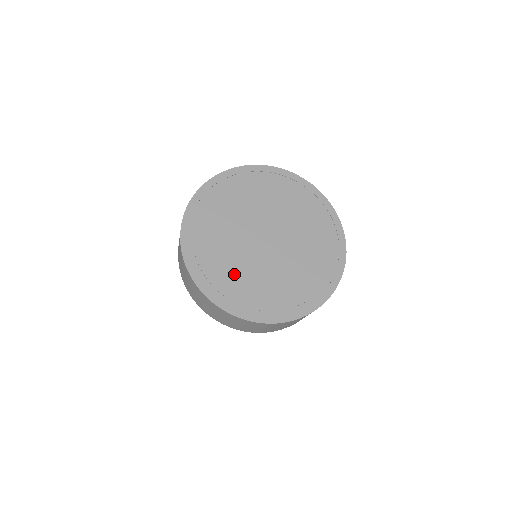
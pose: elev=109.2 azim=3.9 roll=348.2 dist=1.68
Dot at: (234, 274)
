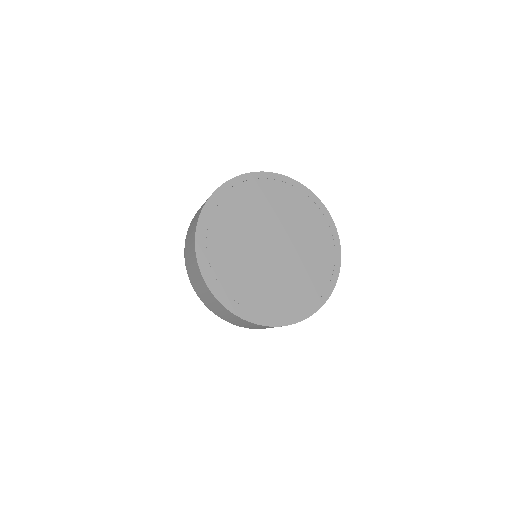
Dot at: (290, 290)
